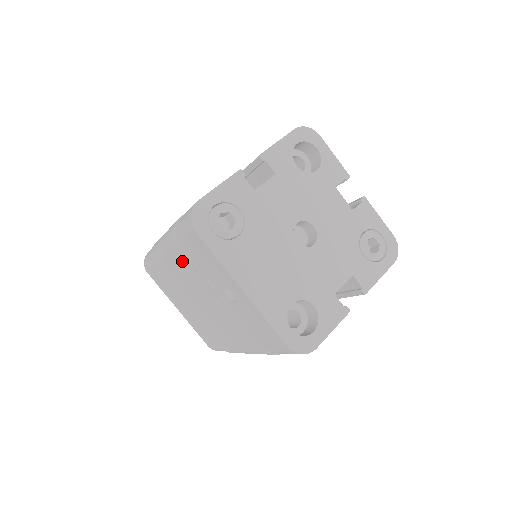
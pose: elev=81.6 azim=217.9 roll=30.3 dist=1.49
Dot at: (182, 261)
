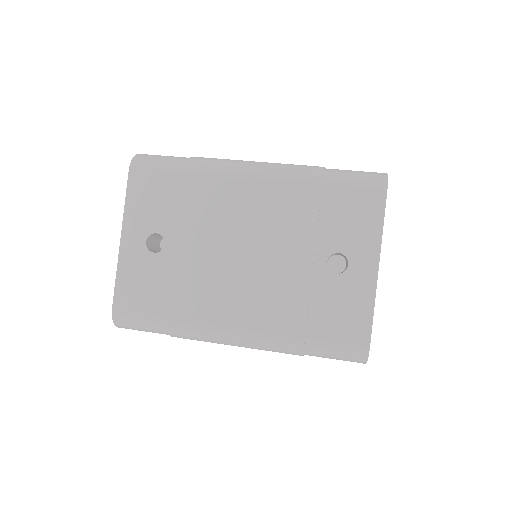
Dot at: (293, 199)
